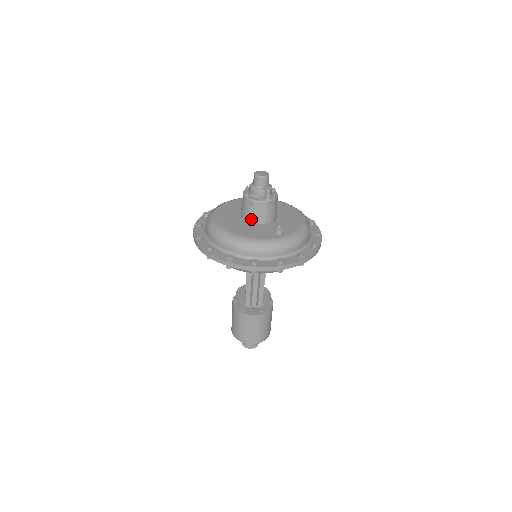
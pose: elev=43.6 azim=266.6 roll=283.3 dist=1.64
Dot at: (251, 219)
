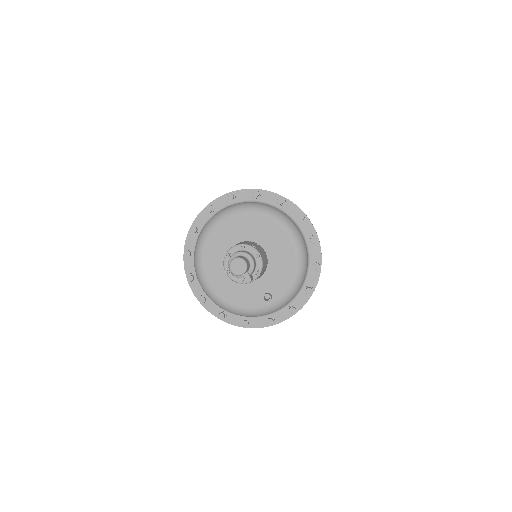
Dot at: occluded
